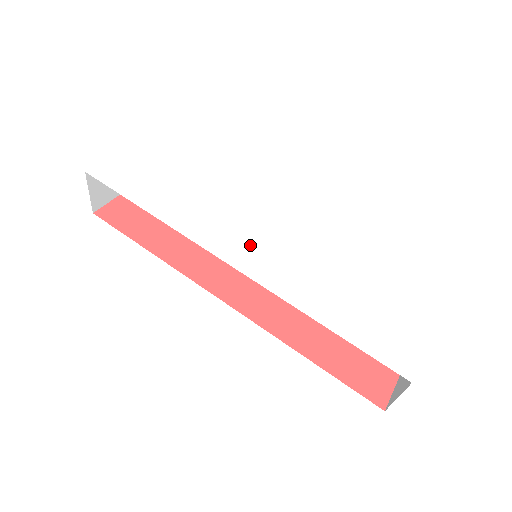
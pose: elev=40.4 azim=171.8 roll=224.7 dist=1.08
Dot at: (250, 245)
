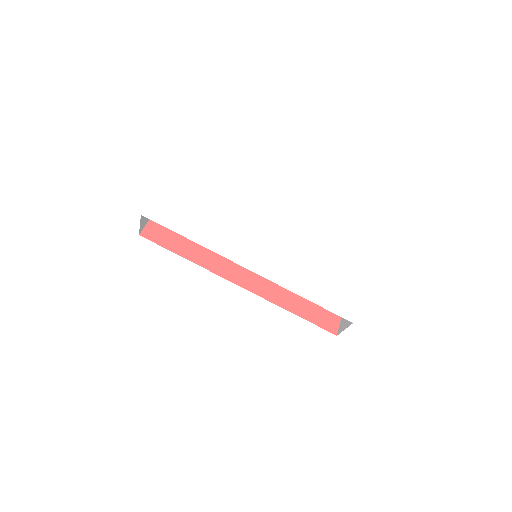
Dot at: (257, 254)
